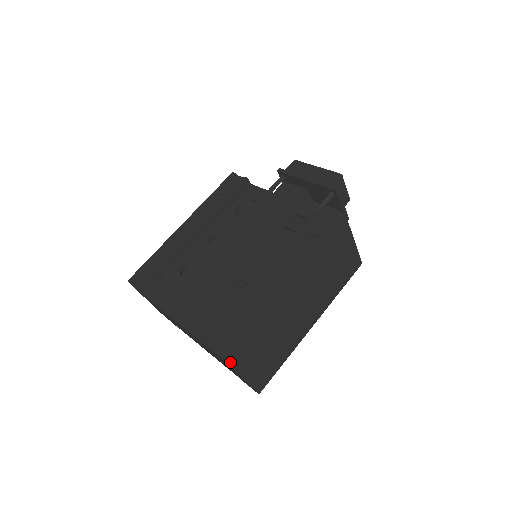
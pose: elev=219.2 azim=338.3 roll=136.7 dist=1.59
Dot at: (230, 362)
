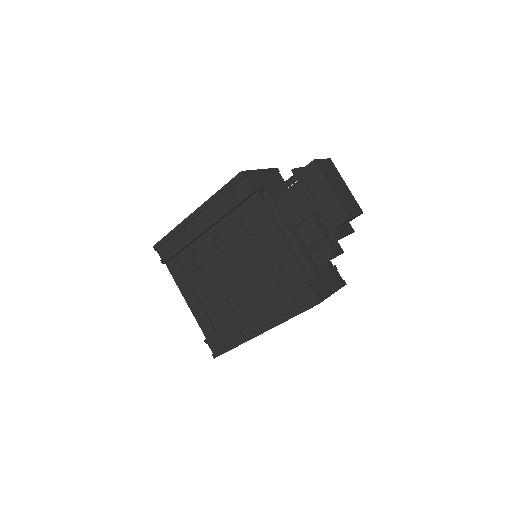
Dot at: occluded
